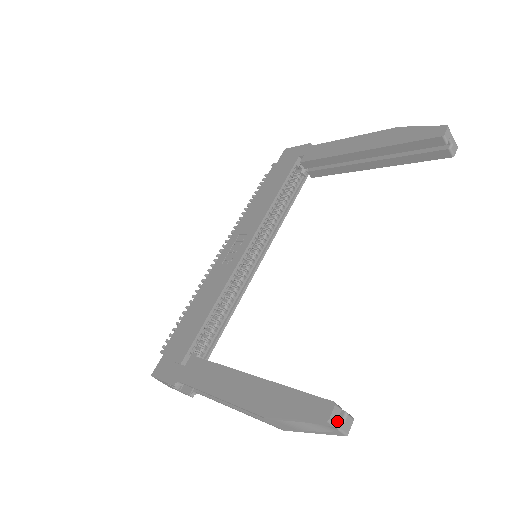
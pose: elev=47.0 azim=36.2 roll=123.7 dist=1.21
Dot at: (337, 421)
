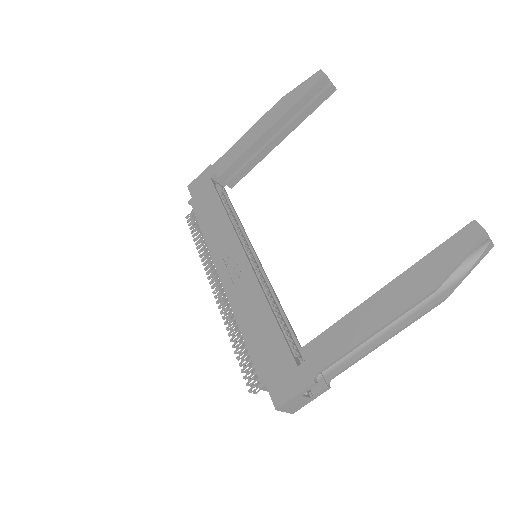
Dot at: (486, 233)
